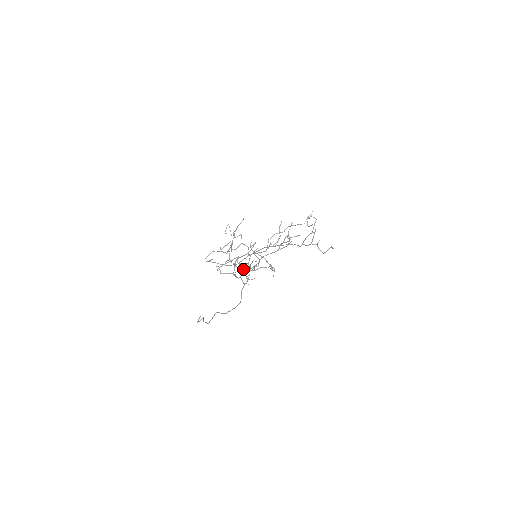
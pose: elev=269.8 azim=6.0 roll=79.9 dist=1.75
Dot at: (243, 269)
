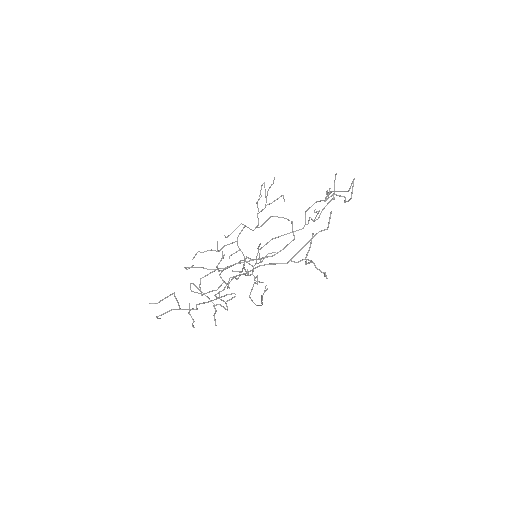
Dot at: (252, 266)
